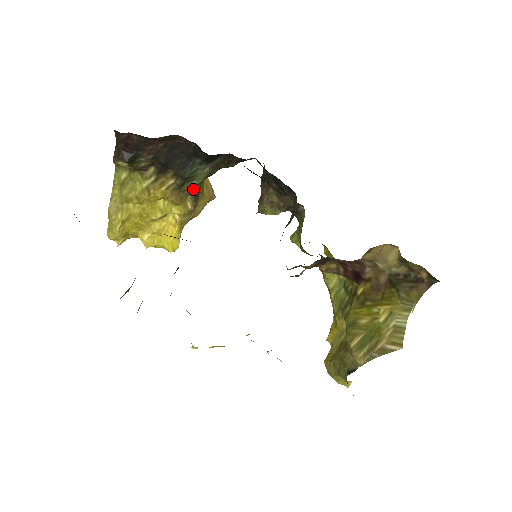
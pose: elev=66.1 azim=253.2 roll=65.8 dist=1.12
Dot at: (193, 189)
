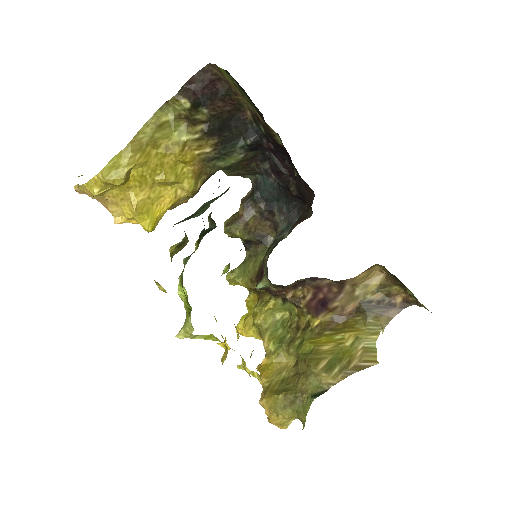
Dot at: (213, 170)
